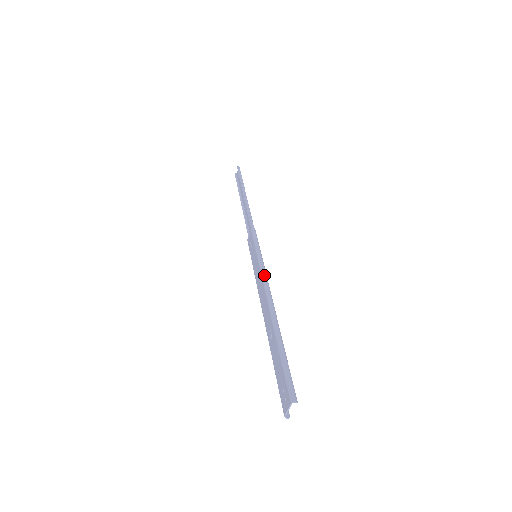
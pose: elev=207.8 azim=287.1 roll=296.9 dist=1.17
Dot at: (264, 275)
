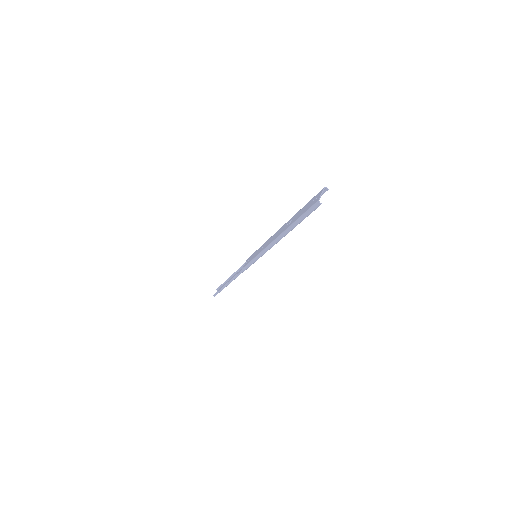
Dot at: occluded
